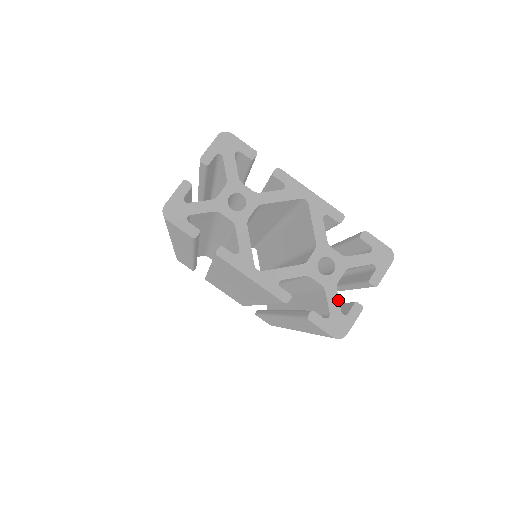
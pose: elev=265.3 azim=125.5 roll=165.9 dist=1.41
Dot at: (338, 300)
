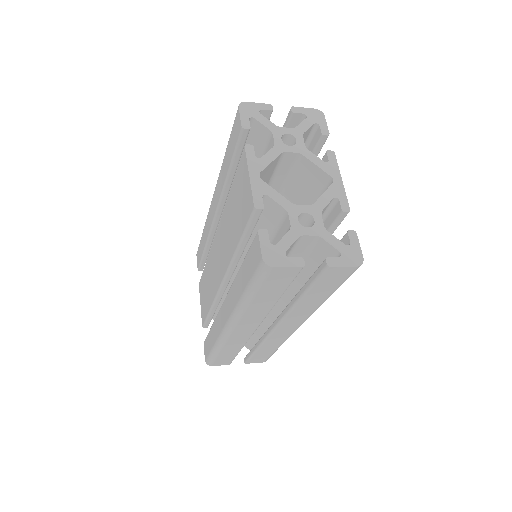
Dot at: (292, 243)
